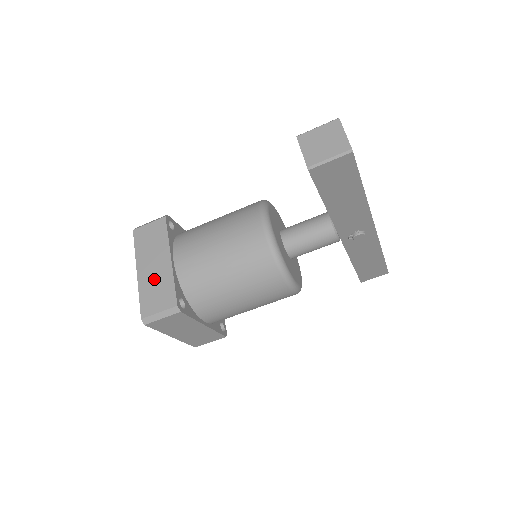
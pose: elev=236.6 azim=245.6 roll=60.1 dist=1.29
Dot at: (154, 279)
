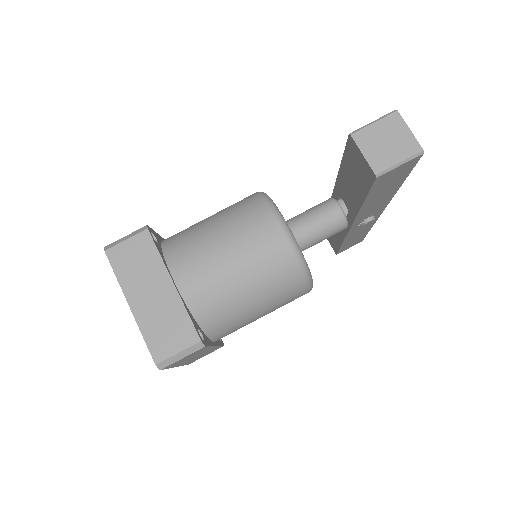
Dot at: (158, 312)
